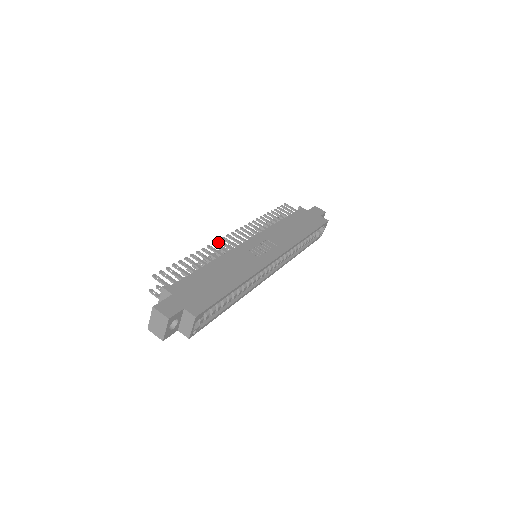
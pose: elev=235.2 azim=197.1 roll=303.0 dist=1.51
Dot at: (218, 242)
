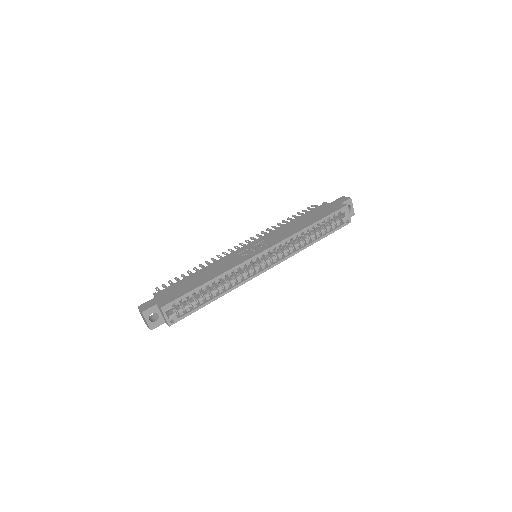
Dot at: occluded
